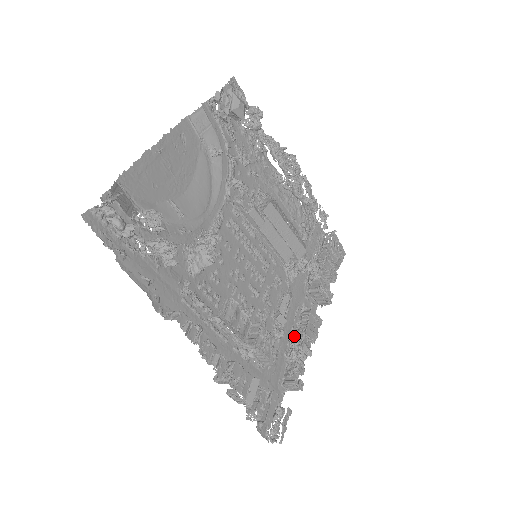
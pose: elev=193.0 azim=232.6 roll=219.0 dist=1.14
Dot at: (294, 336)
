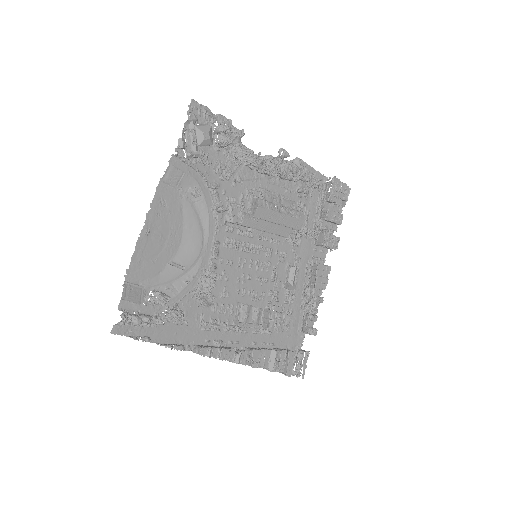
Dot at: (305, 293)
